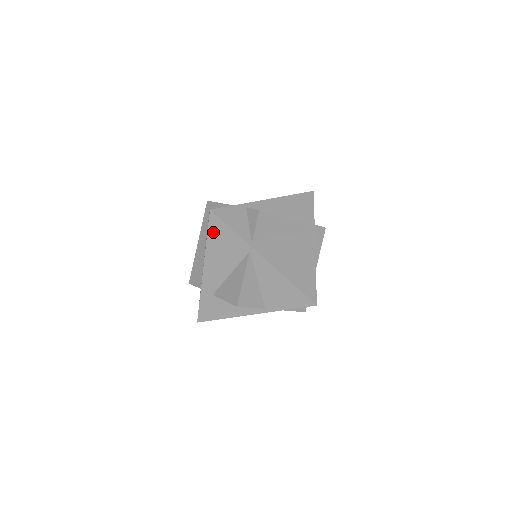
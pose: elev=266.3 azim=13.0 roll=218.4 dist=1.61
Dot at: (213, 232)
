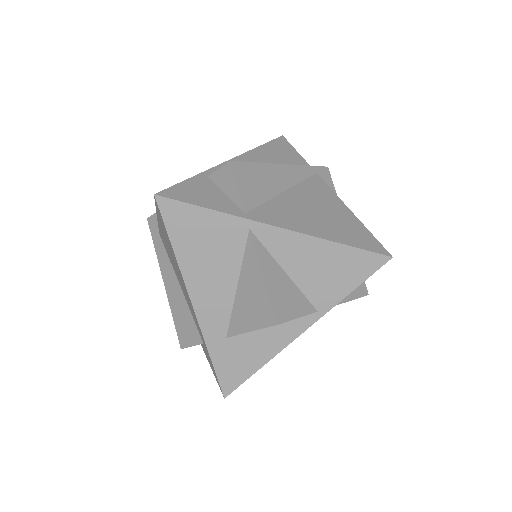
Dot at: (177, 230)
